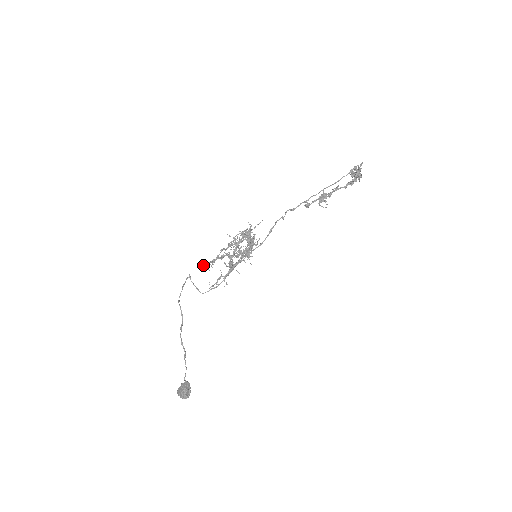
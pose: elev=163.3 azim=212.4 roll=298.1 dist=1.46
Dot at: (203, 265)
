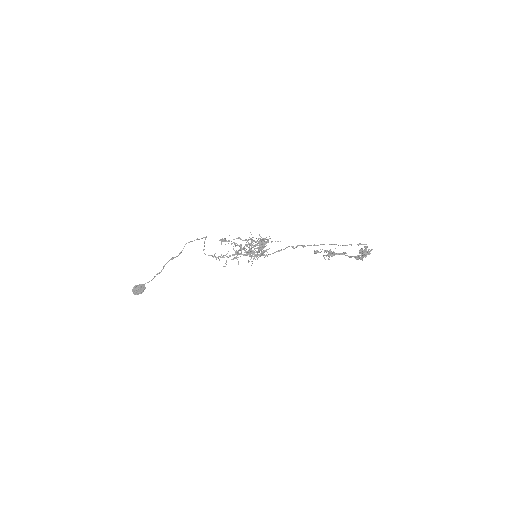
Dot at: (221, 239)
